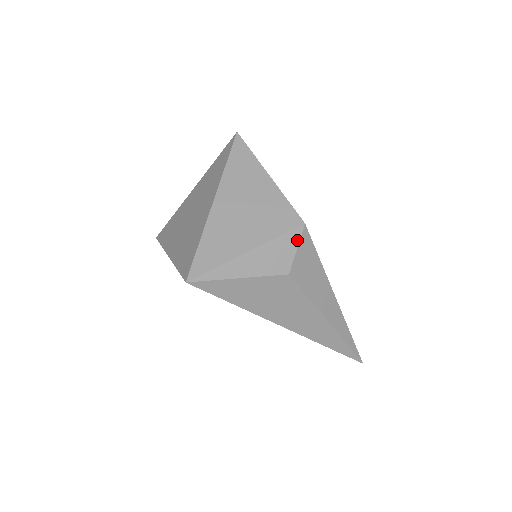
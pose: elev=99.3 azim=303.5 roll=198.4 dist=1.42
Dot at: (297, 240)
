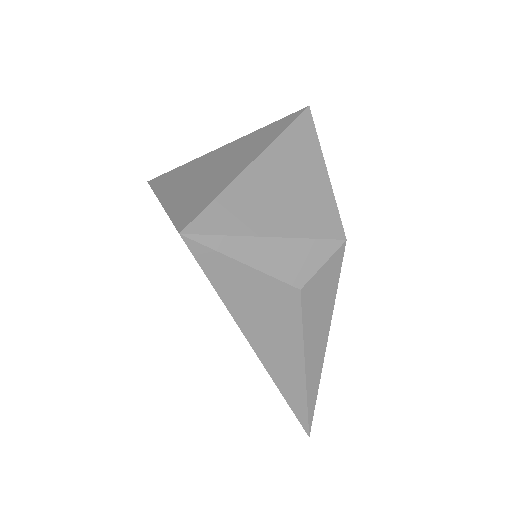
Dot at: (329, 254)
